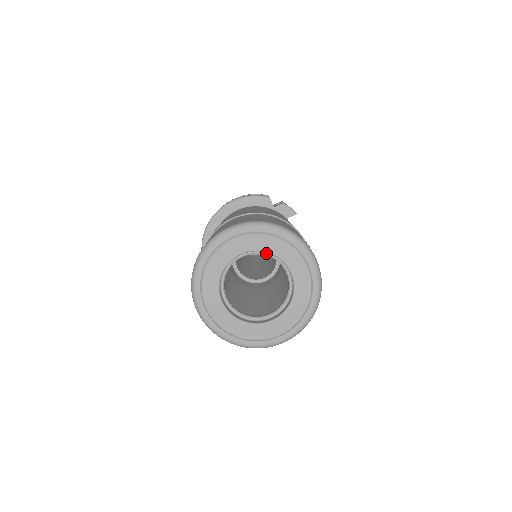
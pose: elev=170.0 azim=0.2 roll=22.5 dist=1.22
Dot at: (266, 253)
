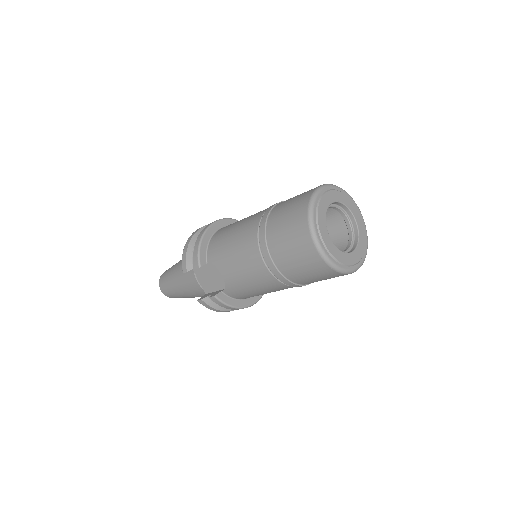
Dot at: (337, 206)
